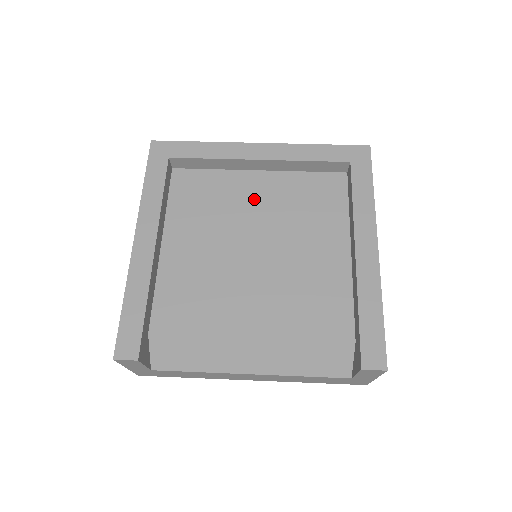
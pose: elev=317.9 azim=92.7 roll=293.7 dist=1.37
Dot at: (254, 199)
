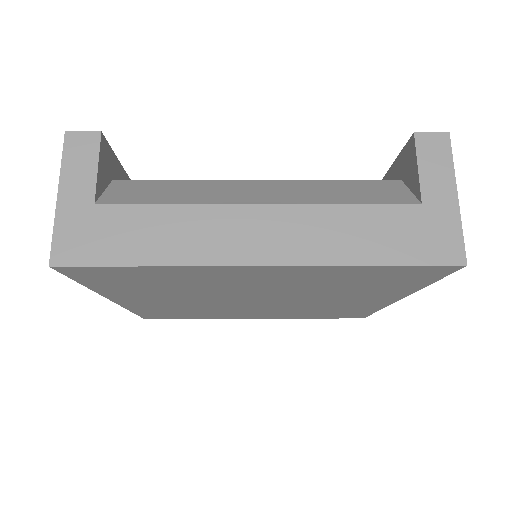
Dot at: occluded
